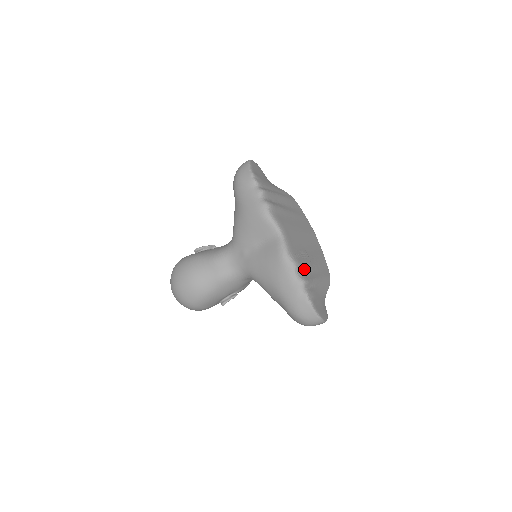
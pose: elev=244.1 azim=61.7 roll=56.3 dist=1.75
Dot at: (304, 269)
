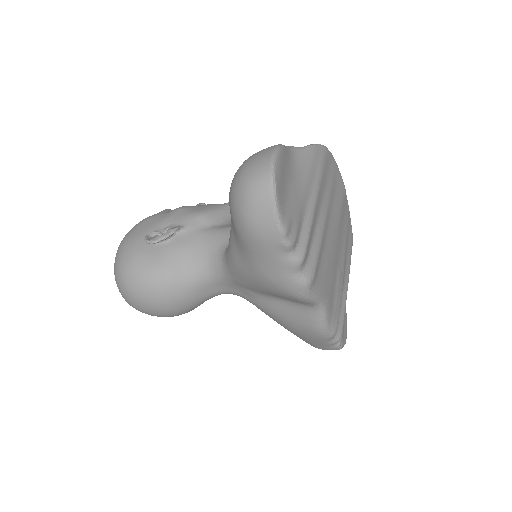
Dot at: occluded
